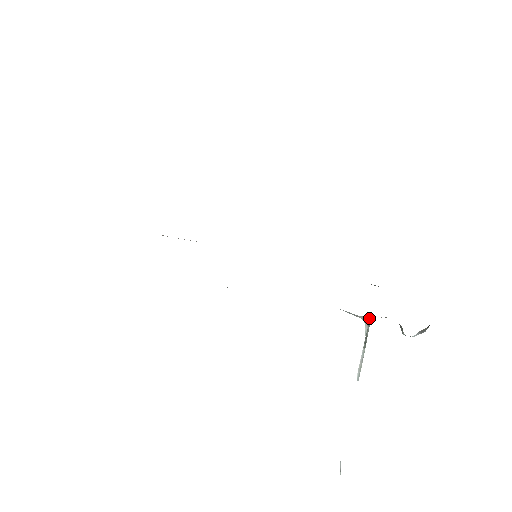
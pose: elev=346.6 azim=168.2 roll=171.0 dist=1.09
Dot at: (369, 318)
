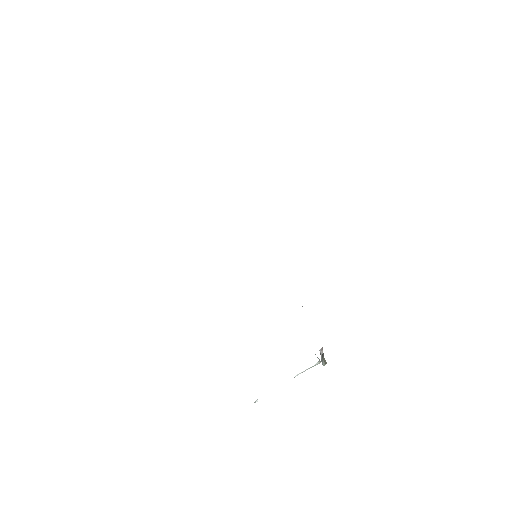
Dot at: occluded
